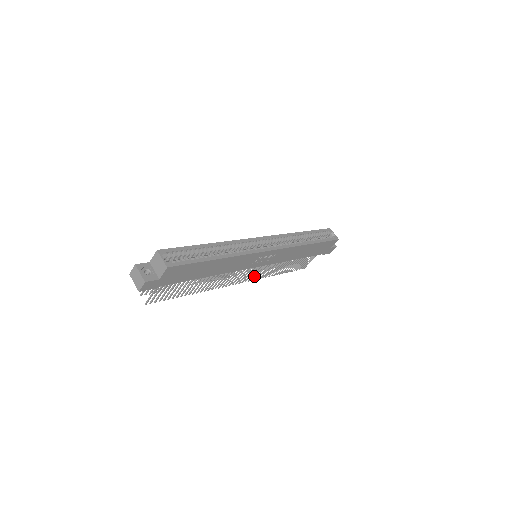
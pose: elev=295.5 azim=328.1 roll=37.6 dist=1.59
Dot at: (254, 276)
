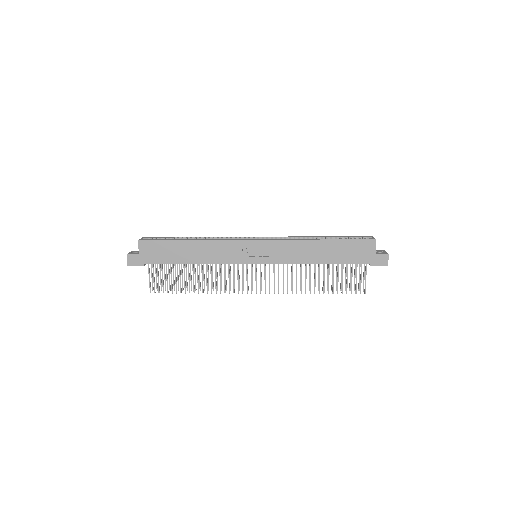
Dot at: occluded
